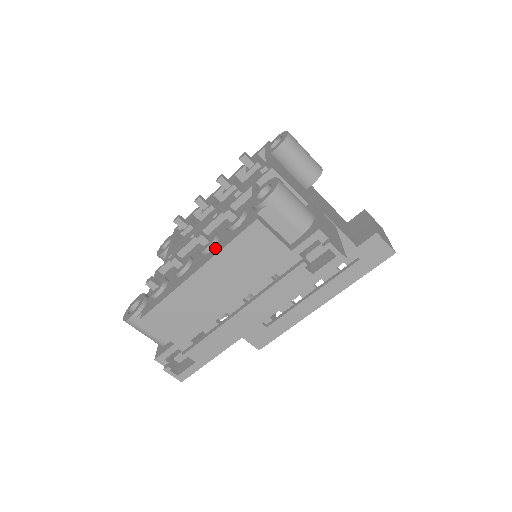
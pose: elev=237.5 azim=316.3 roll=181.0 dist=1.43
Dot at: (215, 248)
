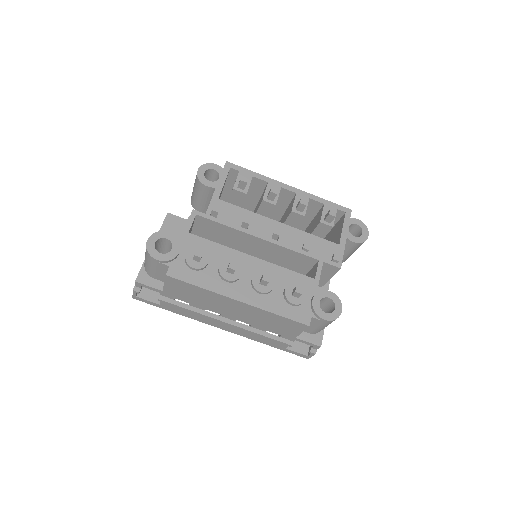
Dot at: (266, 299)
